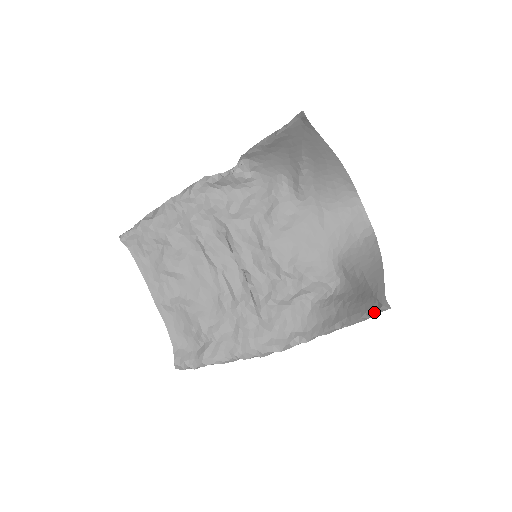
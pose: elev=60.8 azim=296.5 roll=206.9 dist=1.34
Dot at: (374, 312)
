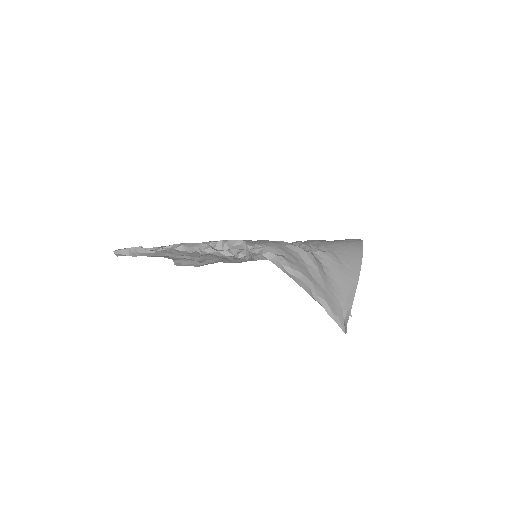
Dot at: occluded
